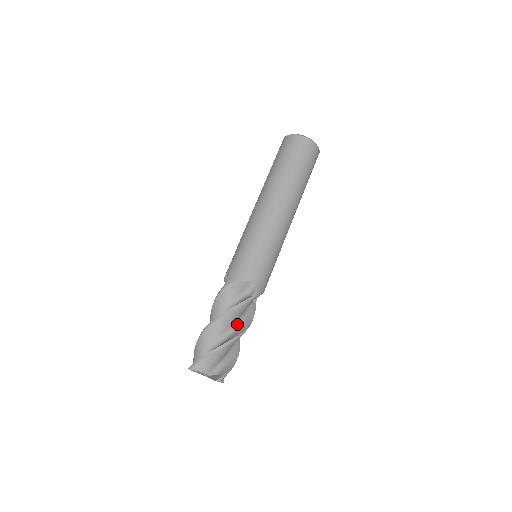
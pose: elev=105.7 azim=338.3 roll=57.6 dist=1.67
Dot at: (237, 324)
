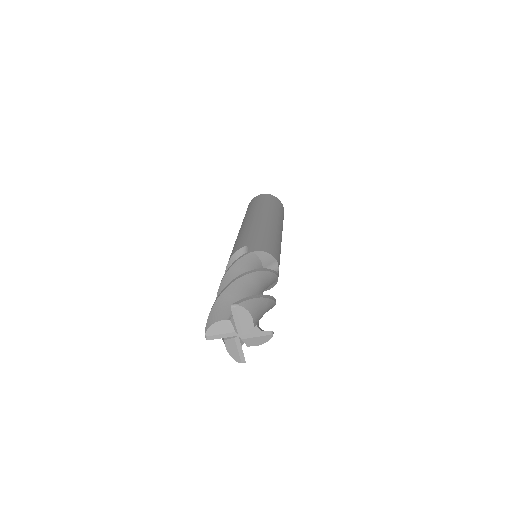
Dot at: occluded
